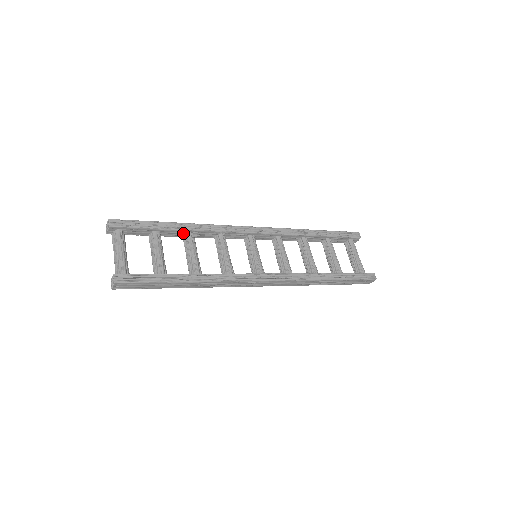
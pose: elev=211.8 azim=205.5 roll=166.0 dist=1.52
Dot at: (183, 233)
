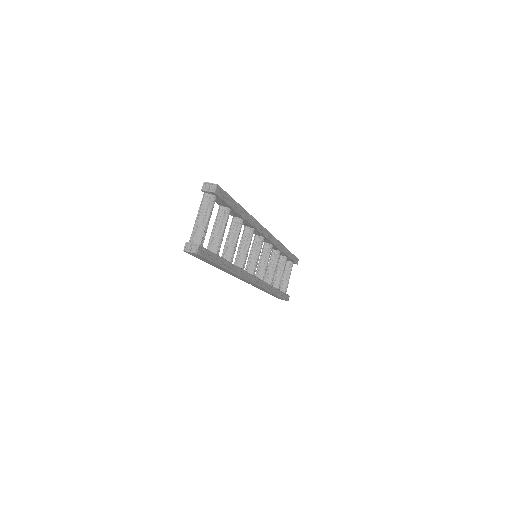
Dot at: (238, 217)
